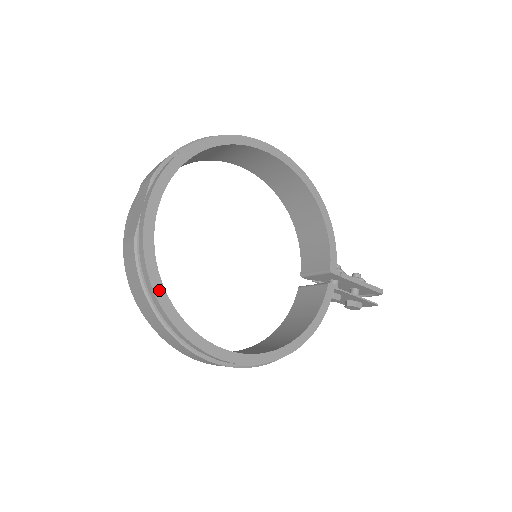
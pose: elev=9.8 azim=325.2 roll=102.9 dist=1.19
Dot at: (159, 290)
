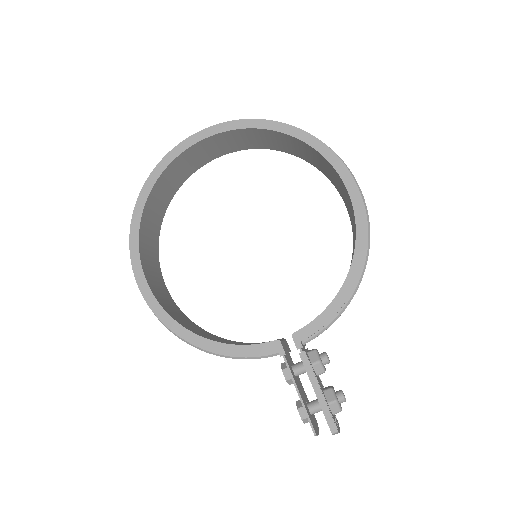
Dot at: (149, 184)
